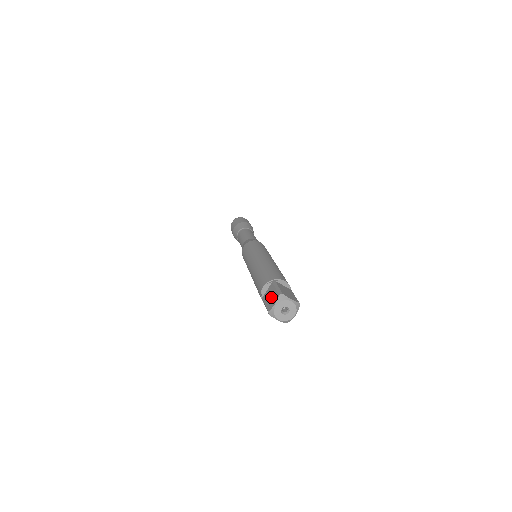
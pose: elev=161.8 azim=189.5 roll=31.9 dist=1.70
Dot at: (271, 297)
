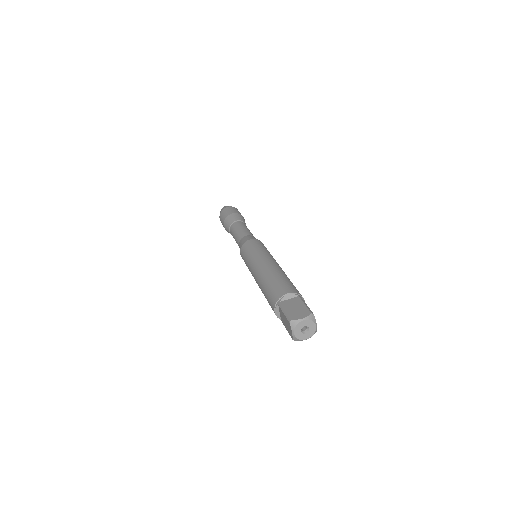
Dot at: (286, 323)
